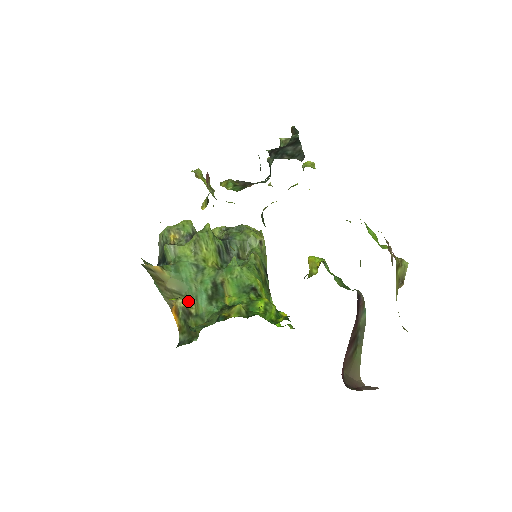
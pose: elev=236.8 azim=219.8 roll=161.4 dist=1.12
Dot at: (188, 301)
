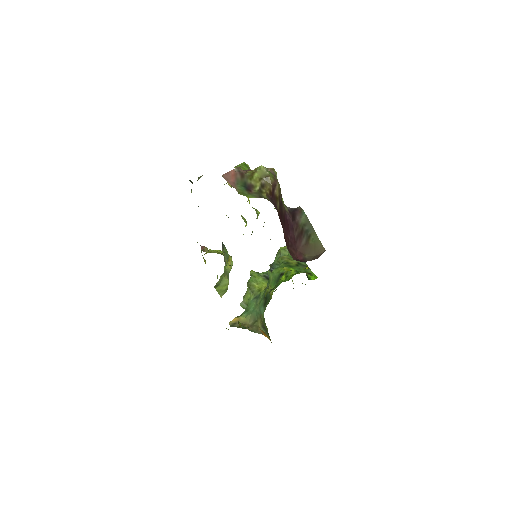
Dot at: (259, 320)
